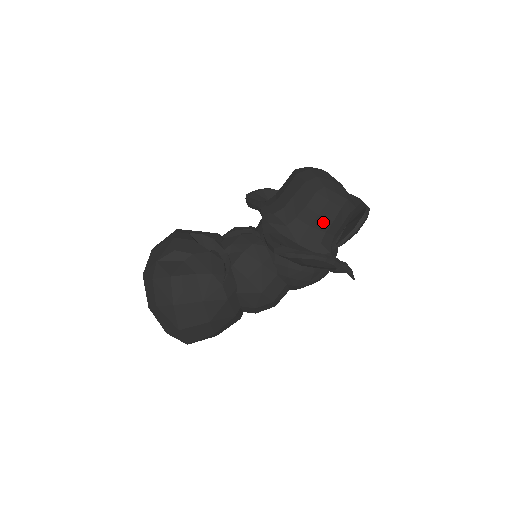
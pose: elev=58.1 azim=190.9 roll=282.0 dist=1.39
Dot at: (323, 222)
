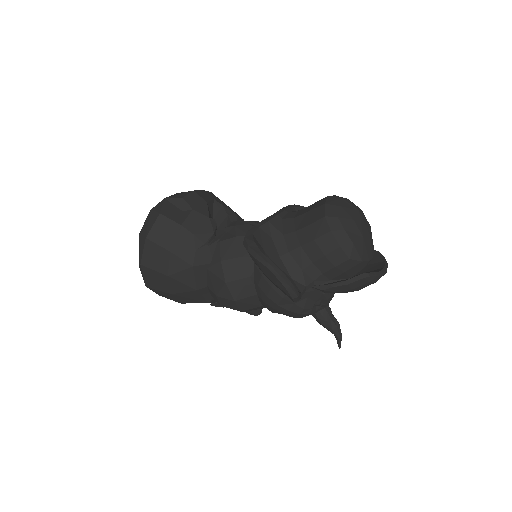
Dot at: (315, 250)
